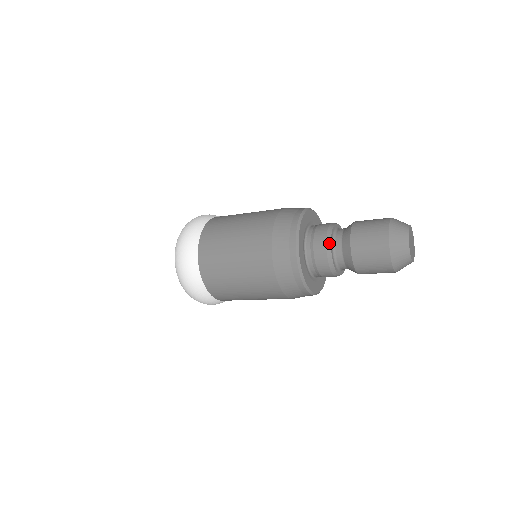
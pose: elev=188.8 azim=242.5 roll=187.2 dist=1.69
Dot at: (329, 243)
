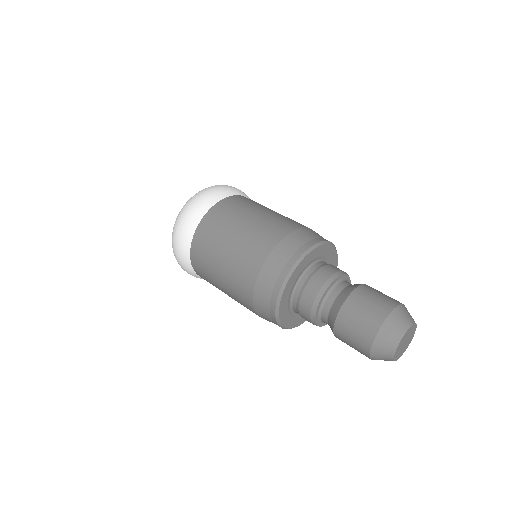
Dot at: (320, 296)
